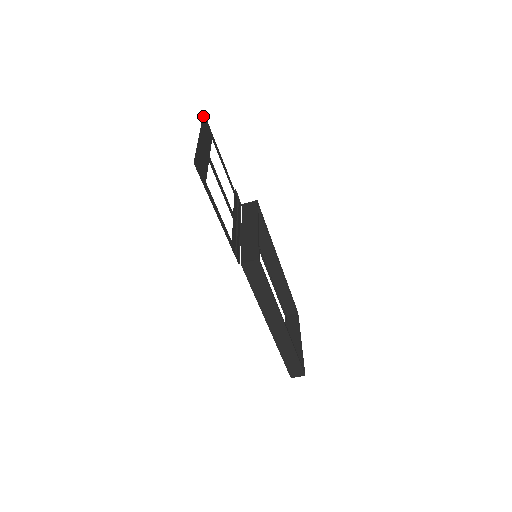
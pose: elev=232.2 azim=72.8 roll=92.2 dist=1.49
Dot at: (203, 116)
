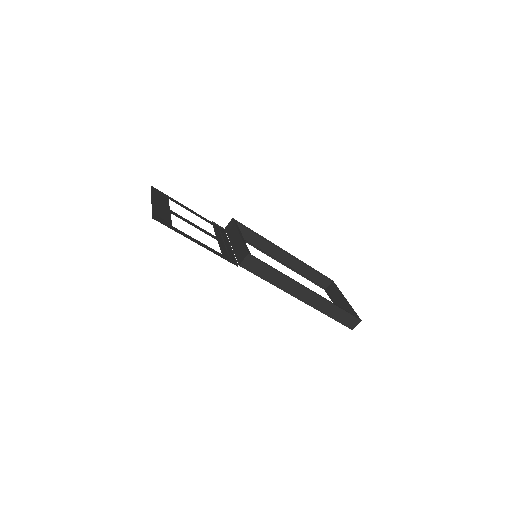
Dot at: (151, 188)
